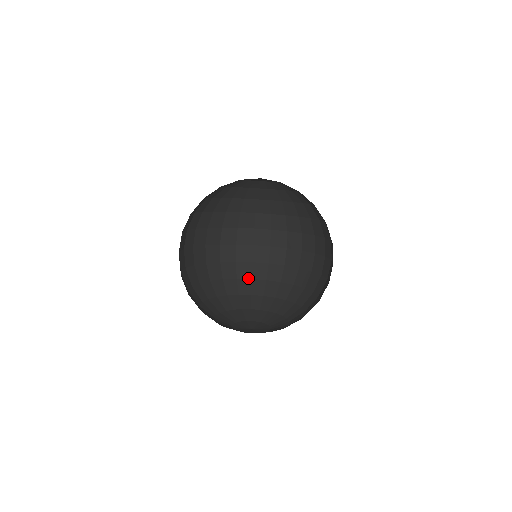
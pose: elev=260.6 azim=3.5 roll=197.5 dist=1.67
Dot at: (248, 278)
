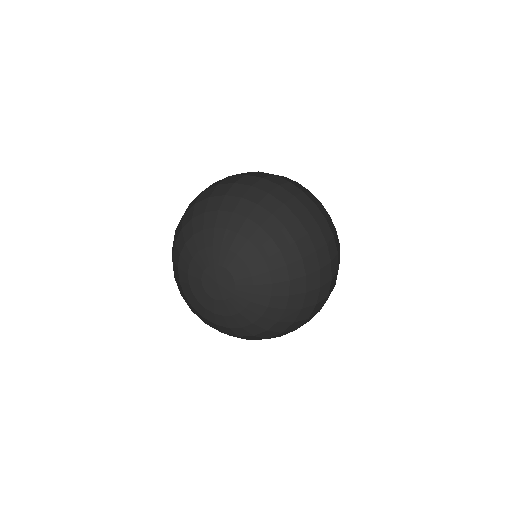
Dot at: (244, 216)
